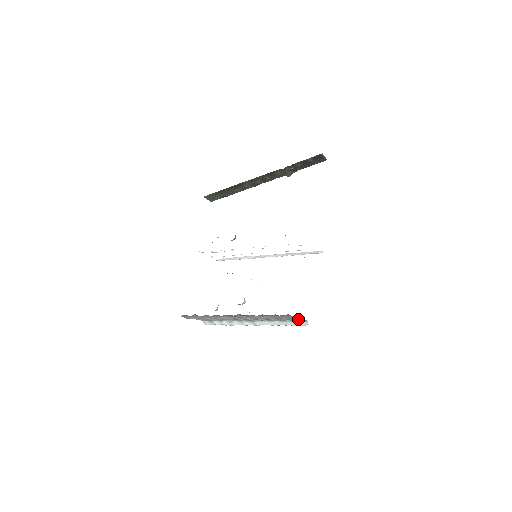
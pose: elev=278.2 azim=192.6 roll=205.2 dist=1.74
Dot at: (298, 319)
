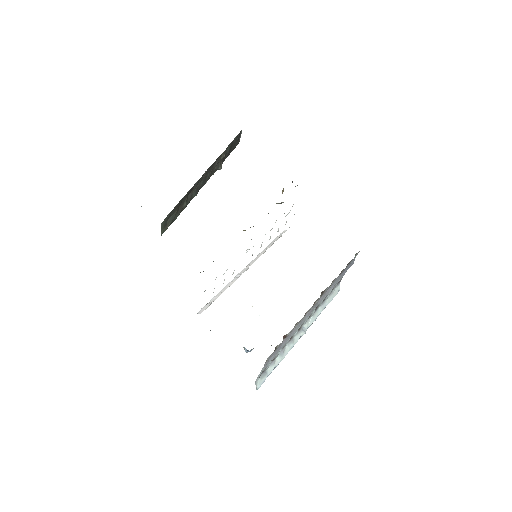
Dot at: (337, 283)
